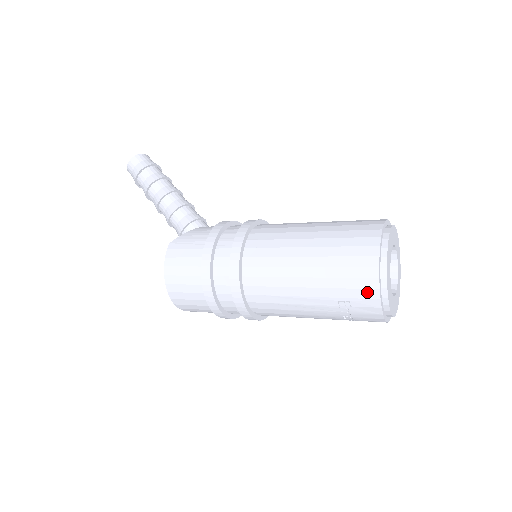
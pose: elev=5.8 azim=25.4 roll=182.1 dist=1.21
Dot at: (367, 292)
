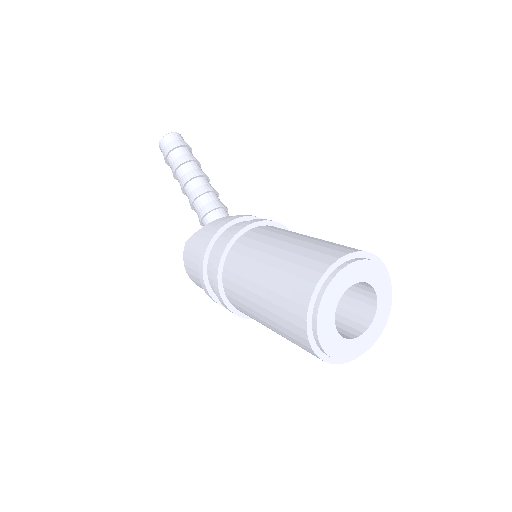
Dot at: (305, 347)
